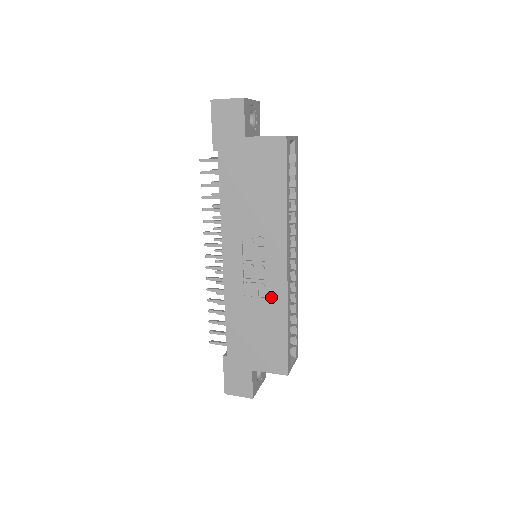
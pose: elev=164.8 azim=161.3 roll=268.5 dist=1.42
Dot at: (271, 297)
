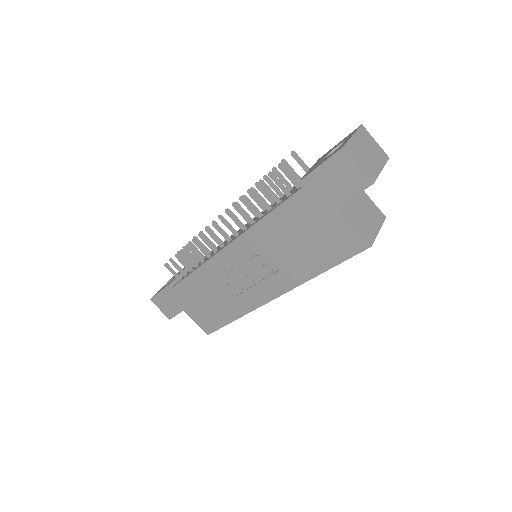
Dot at: (240, 299)
